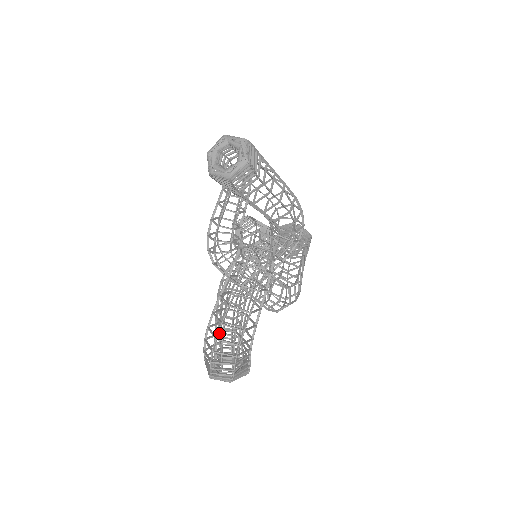
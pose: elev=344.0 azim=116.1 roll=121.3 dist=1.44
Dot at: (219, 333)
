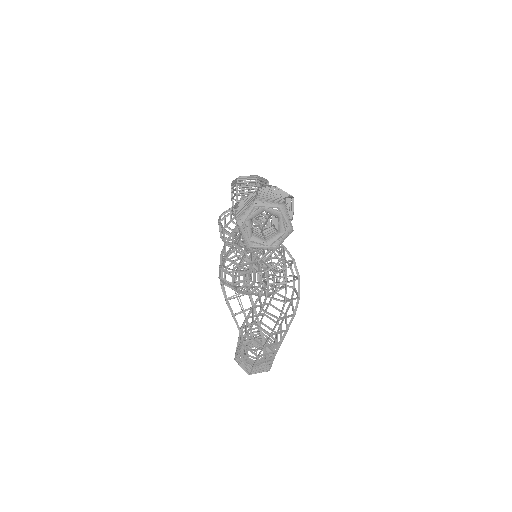
Dot at: occluded
